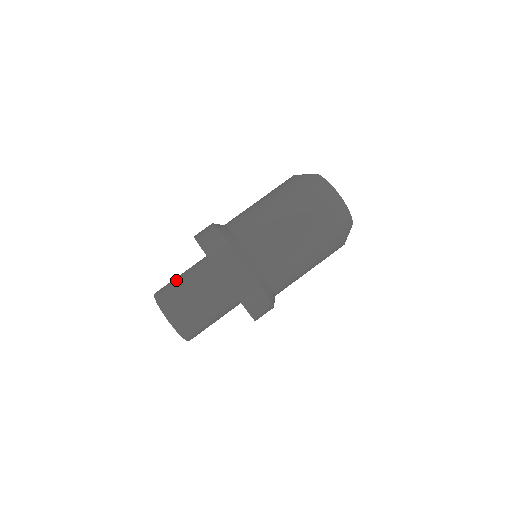
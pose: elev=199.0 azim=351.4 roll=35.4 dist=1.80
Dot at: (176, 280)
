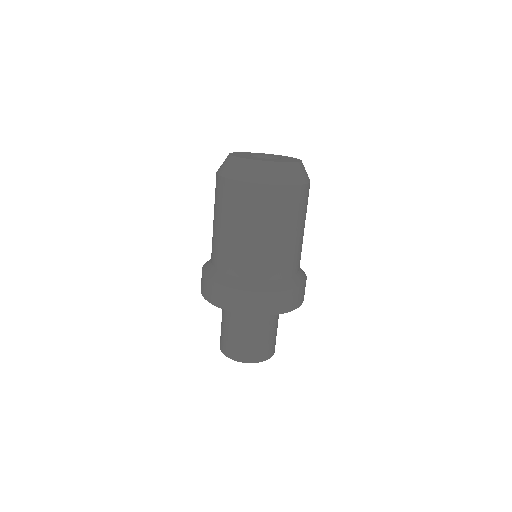
Dot at: (249, 340)
